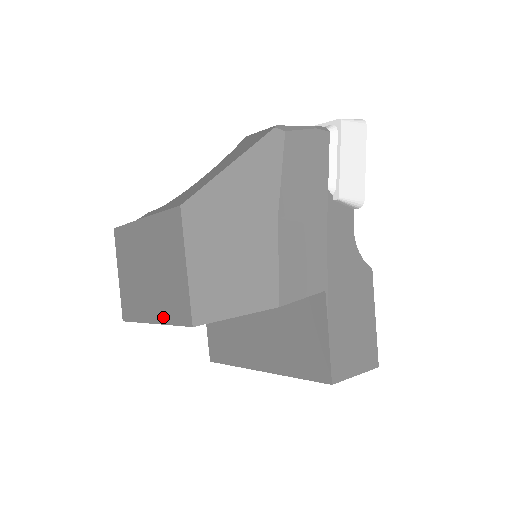
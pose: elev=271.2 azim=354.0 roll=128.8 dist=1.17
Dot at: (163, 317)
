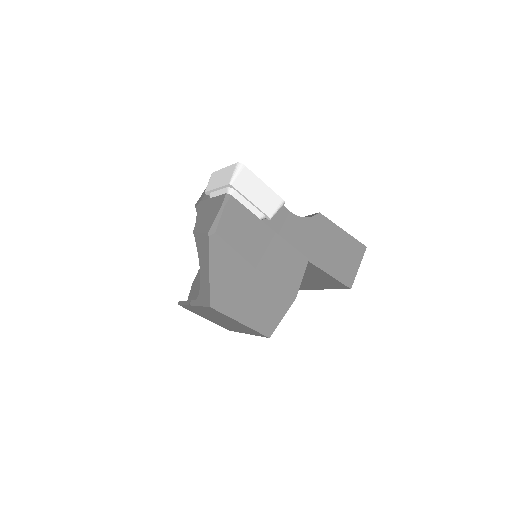
Dot at: (250, 333)
